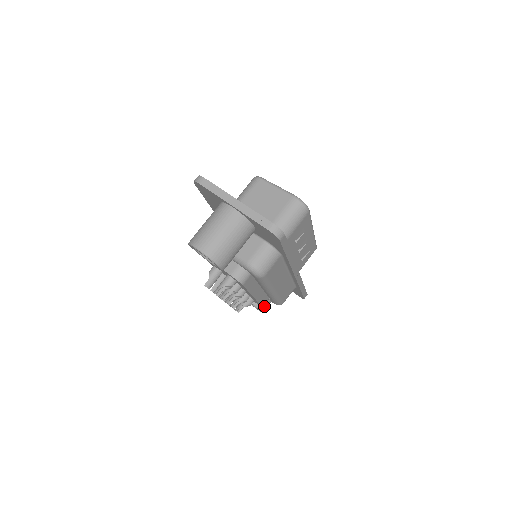
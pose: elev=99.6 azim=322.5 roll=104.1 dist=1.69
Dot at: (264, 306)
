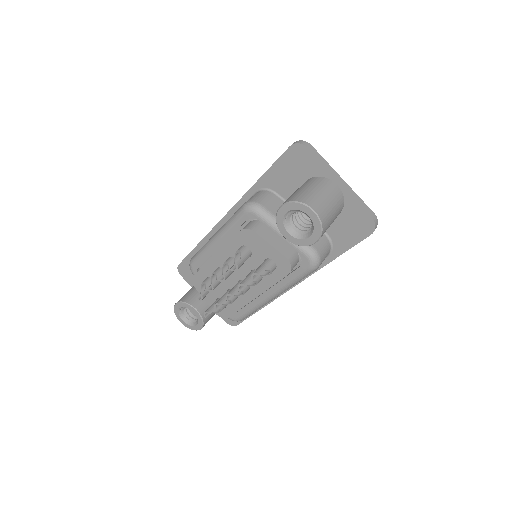
Dot at: (206, 322)
